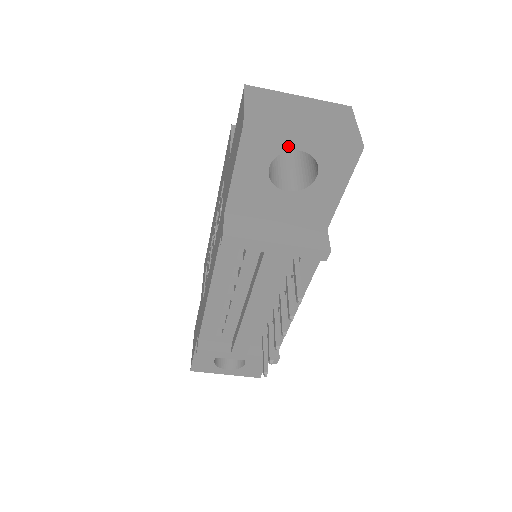
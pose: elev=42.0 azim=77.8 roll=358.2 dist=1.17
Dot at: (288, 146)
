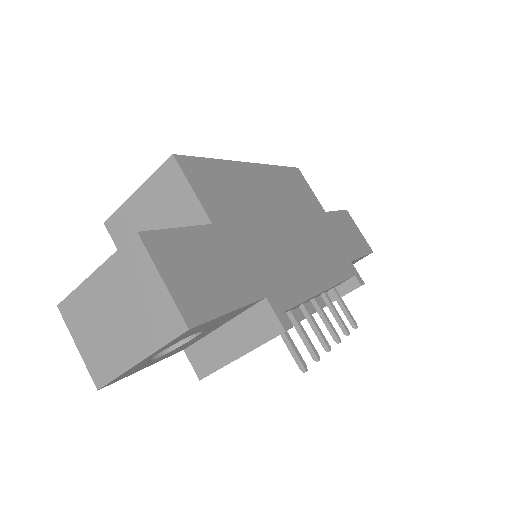
Dot at: (143, 363)
